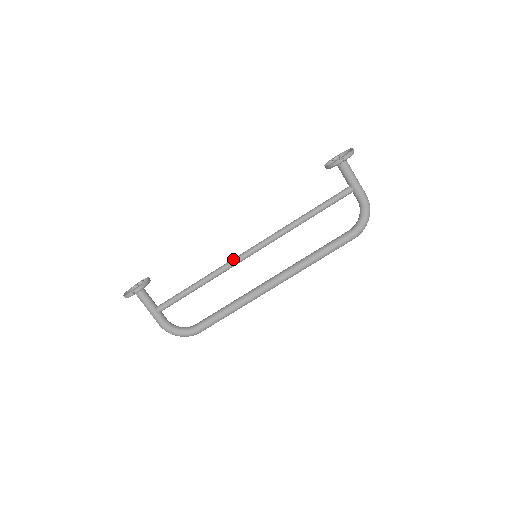
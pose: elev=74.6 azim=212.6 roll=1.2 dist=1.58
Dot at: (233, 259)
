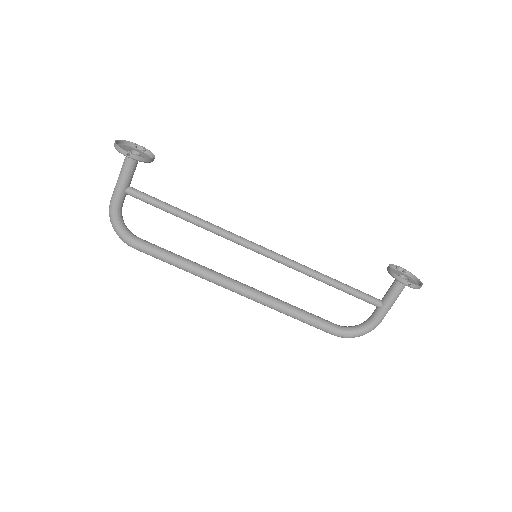
Dot at: (238, 236)
